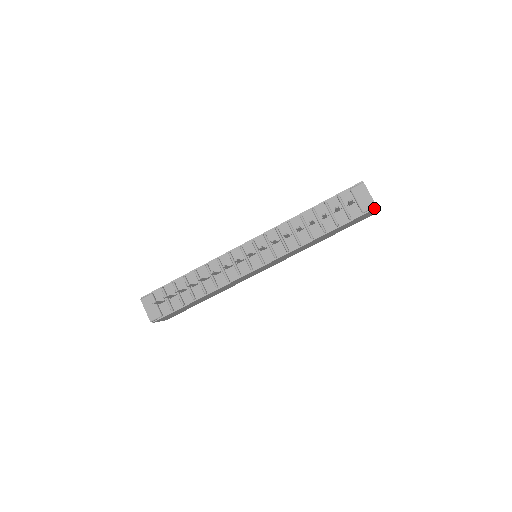
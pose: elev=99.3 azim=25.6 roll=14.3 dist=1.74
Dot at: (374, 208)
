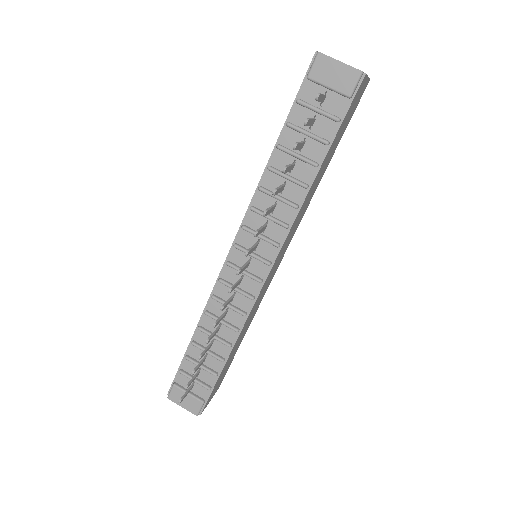
Dot at: (361, 77)
